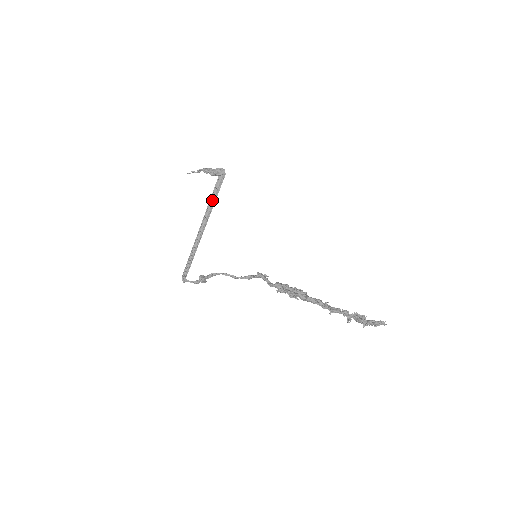
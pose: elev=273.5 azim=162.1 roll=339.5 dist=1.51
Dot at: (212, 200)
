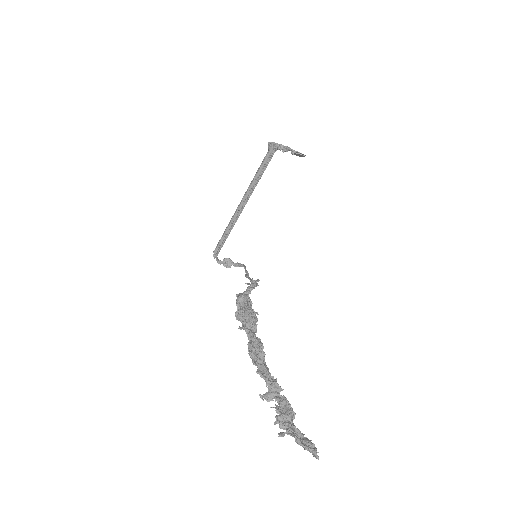
Dot at: (255, 177)
